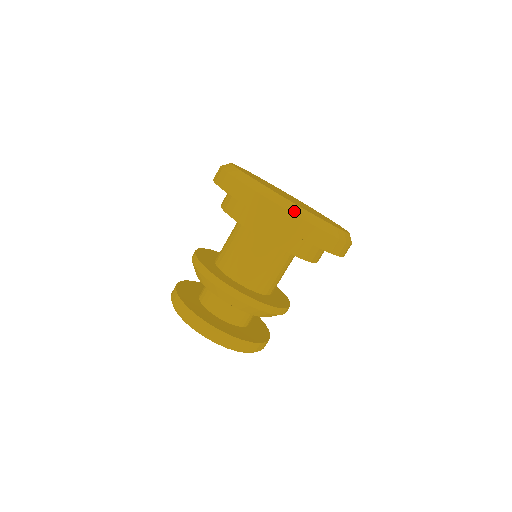
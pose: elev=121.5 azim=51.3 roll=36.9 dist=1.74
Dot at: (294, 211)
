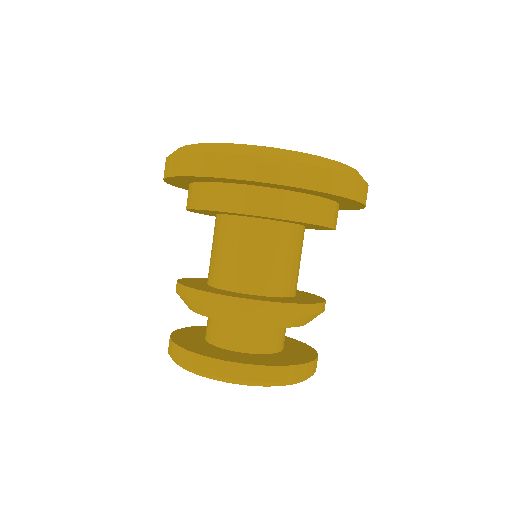
Dot at: (219, 150)
